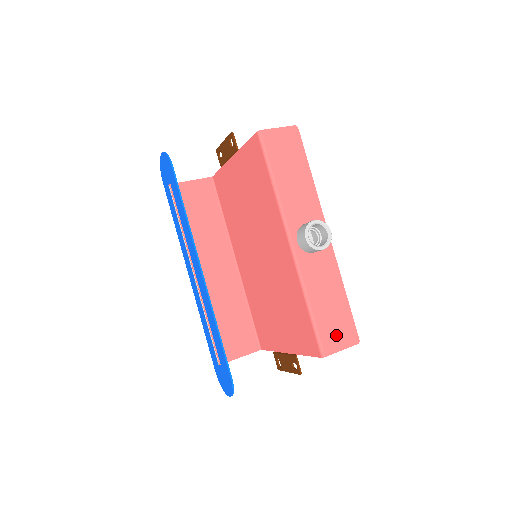
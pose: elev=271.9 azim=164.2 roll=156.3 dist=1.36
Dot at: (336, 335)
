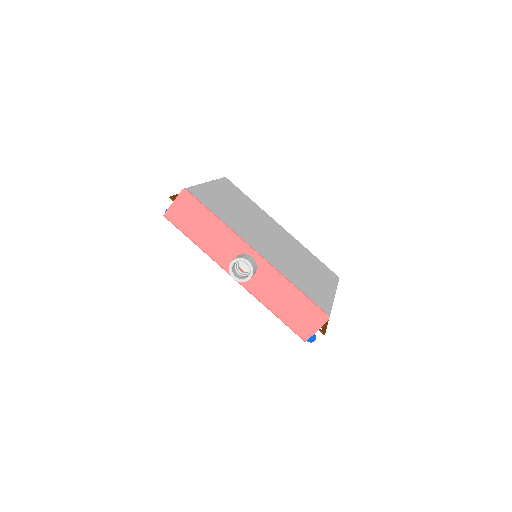
Dot at: (306, 323)
